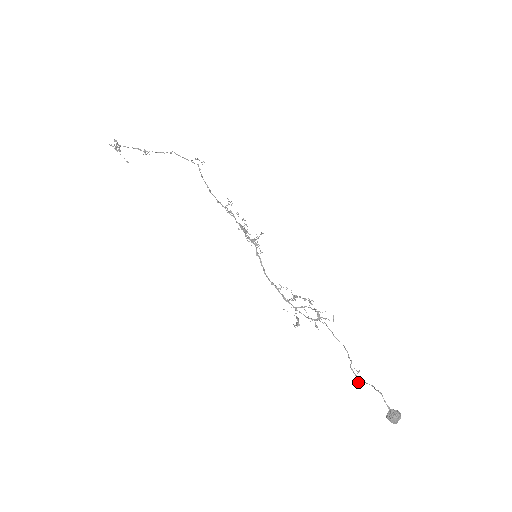
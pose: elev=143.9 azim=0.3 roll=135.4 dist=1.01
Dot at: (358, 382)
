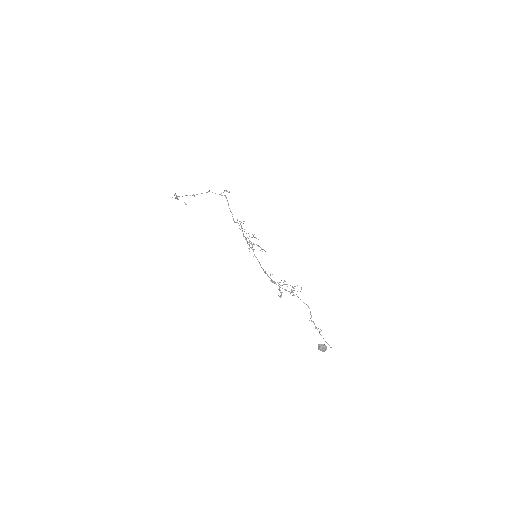
Dot at: (315, 328)
